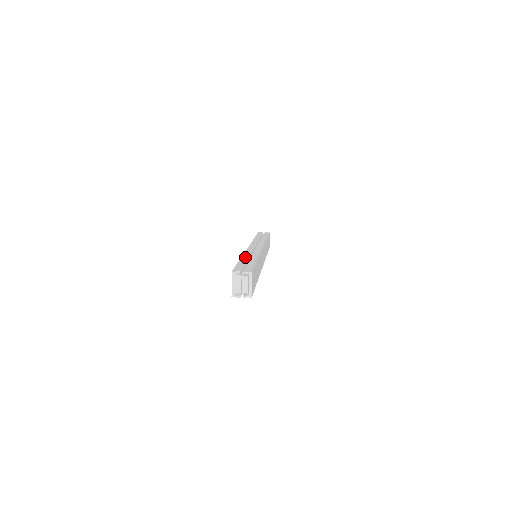
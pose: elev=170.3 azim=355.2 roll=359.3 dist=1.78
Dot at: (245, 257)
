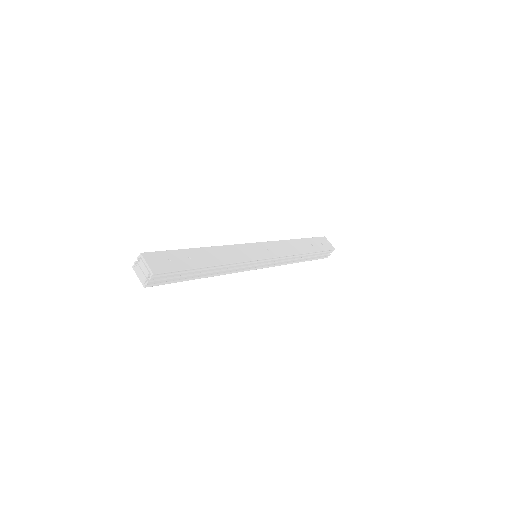
Dot at: occluded
